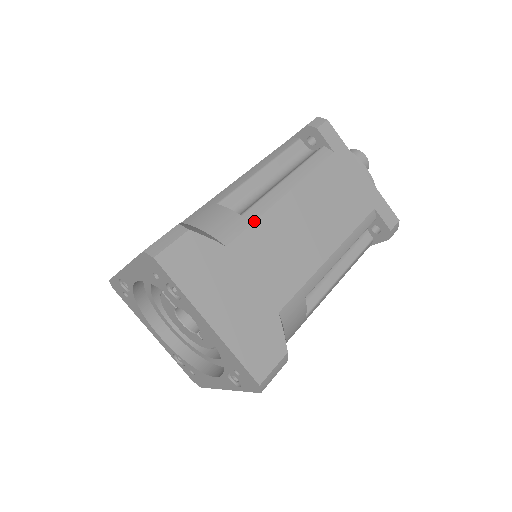
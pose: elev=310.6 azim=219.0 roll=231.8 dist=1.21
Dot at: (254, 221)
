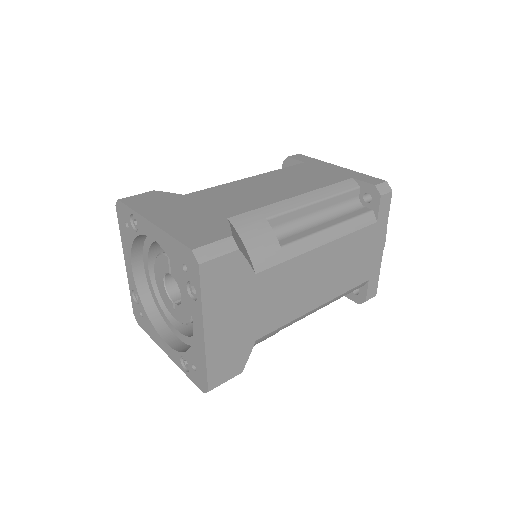
Dot at: (288, 260)
